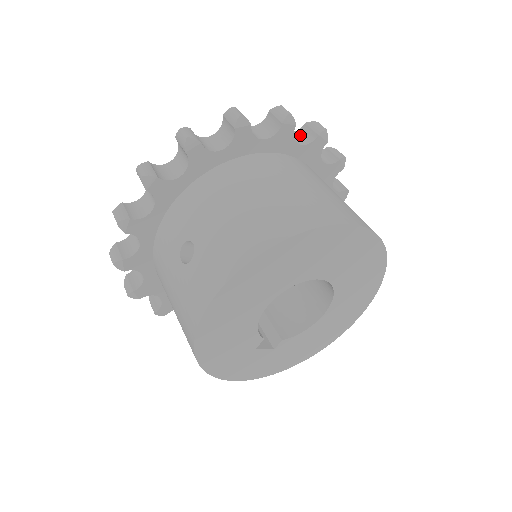
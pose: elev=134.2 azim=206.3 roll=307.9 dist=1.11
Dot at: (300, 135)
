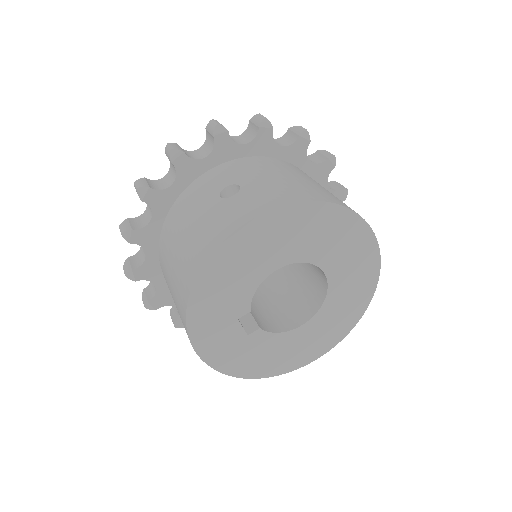
Dot at: occluded
